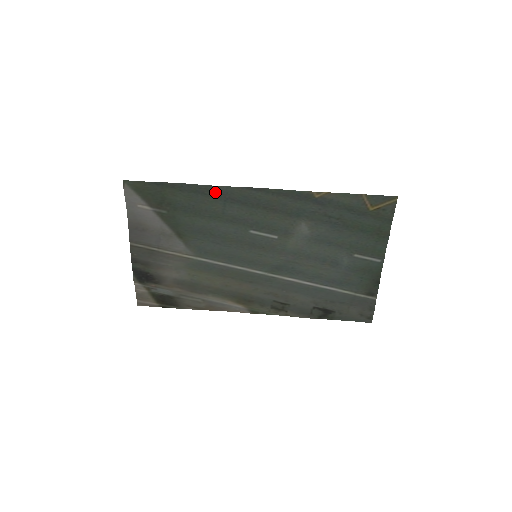
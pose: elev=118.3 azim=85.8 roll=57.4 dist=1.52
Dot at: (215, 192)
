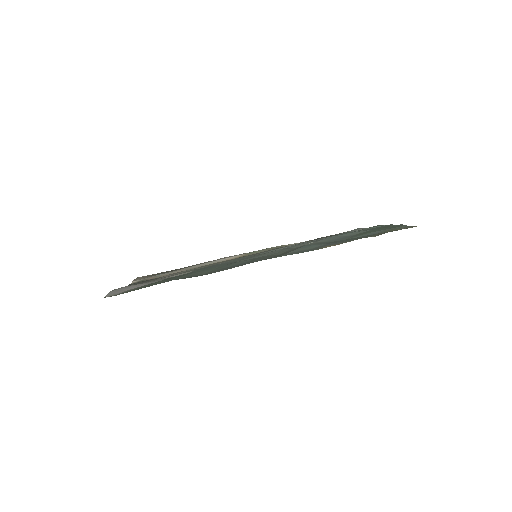
Dot at: (212, 272)
